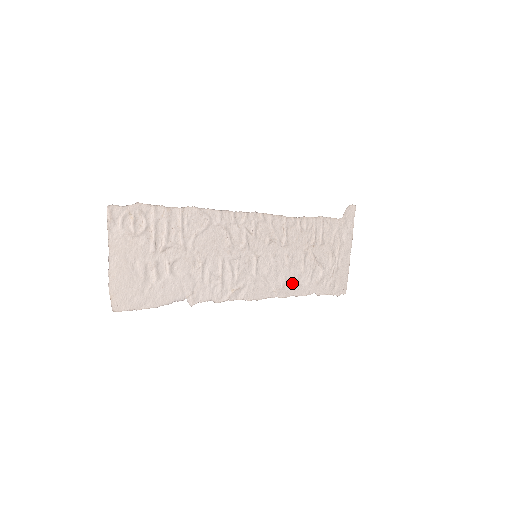
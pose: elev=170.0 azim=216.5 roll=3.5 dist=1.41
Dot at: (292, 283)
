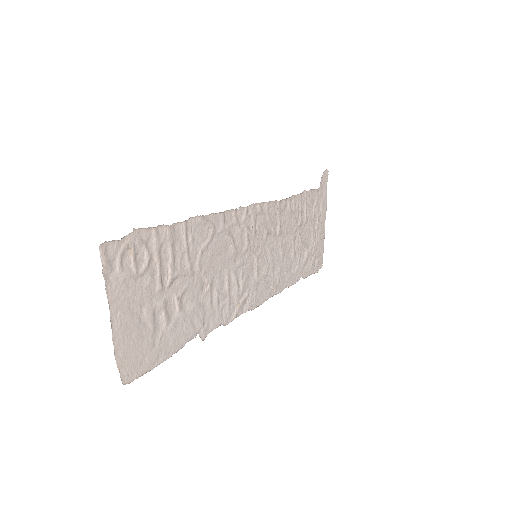
Dot at: (285, 274)
